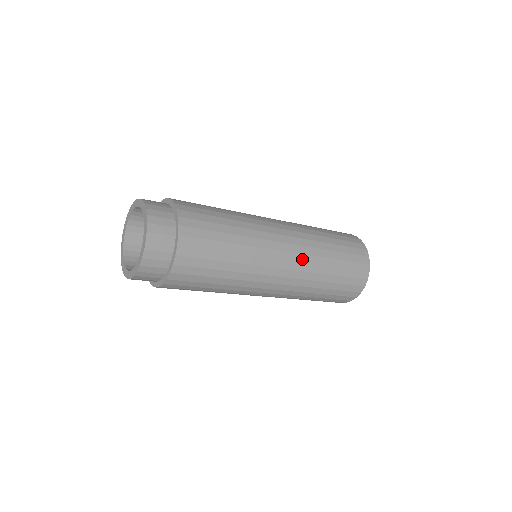
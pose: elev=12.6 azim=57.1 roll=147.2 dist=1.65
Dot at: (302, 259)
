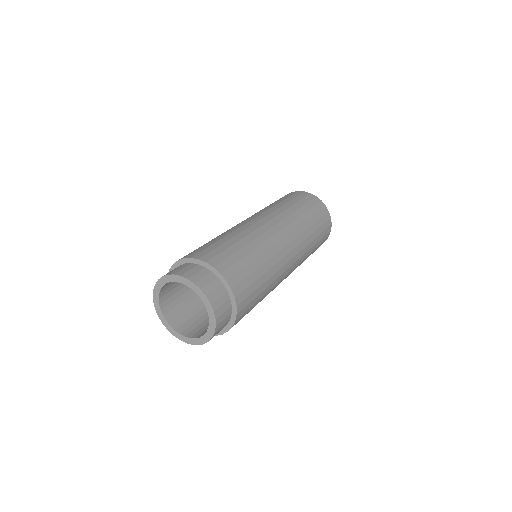
Dot at: (298, 242)
